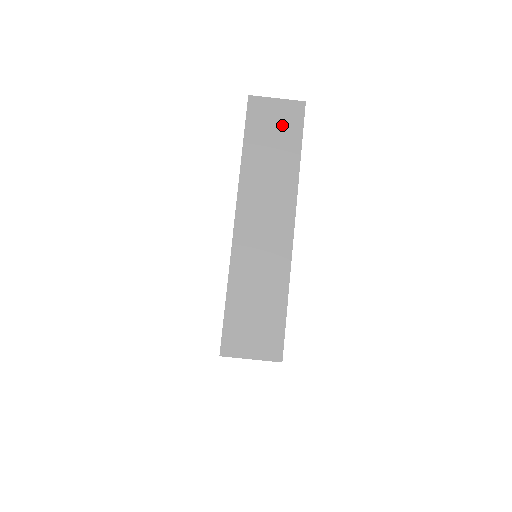
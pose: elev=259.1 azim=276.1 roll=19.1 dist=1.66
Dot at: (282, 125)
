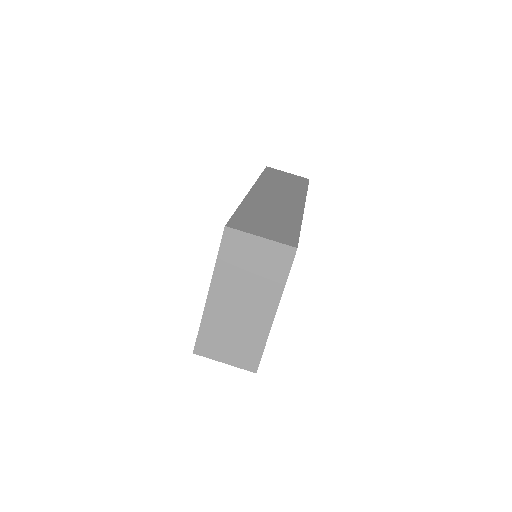
Dot at: (292, 179)
